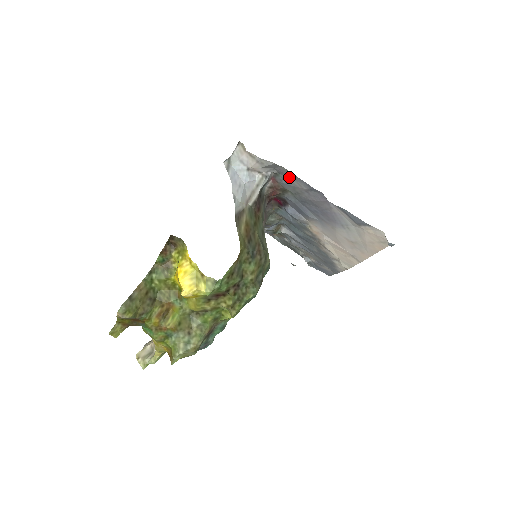
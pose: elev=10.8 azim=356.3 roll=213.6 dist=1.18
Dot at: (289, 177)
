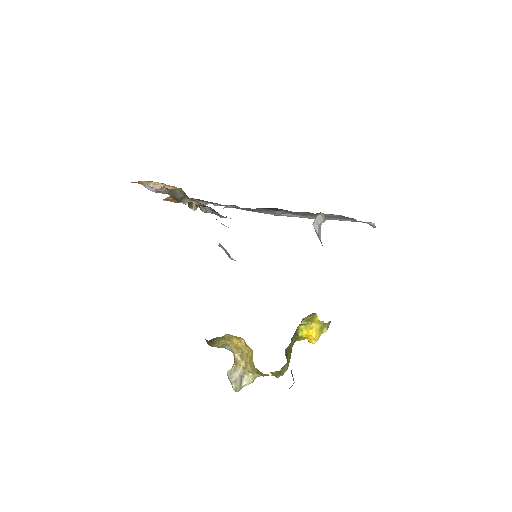
Dot at: (334, 215)
